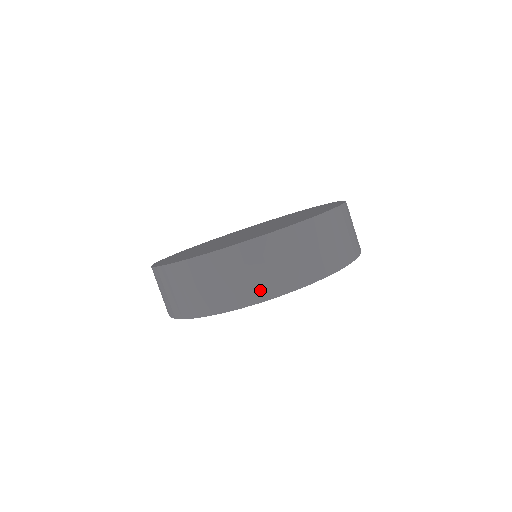
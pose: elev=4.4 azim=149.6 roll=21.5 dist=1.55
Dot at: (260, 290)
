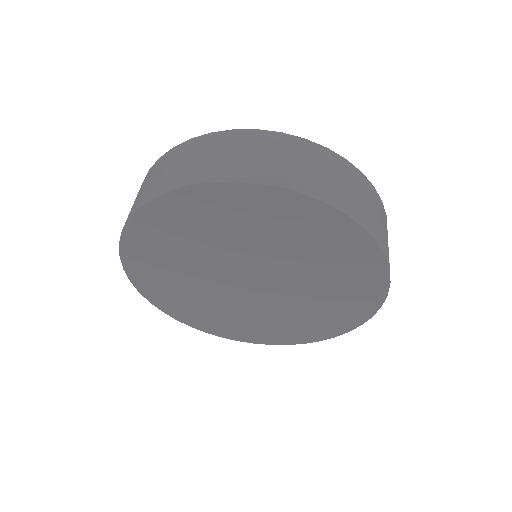
Dot at: (367, 220)
